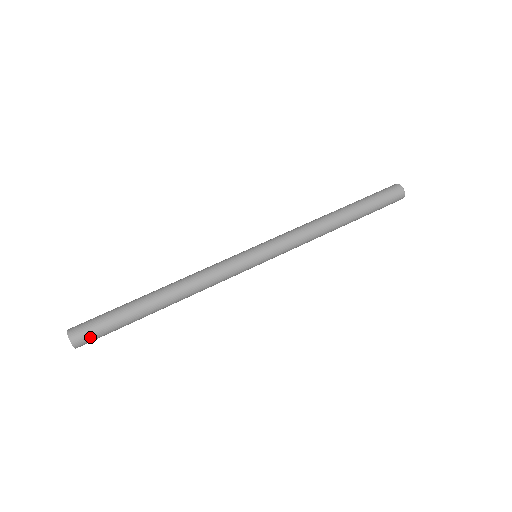
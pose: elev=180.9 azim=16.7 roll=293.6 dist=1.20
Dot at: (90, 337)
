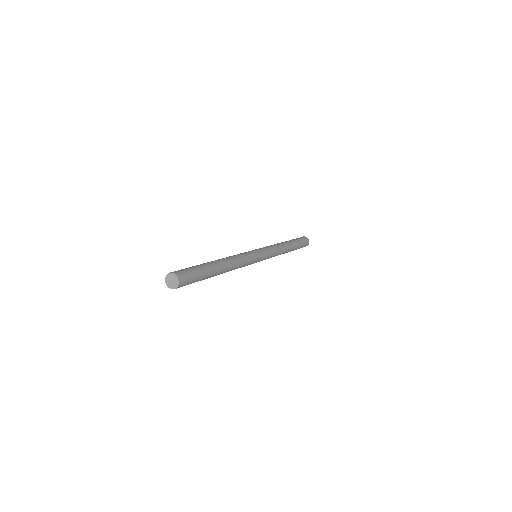
Dot at: (188, 280)
